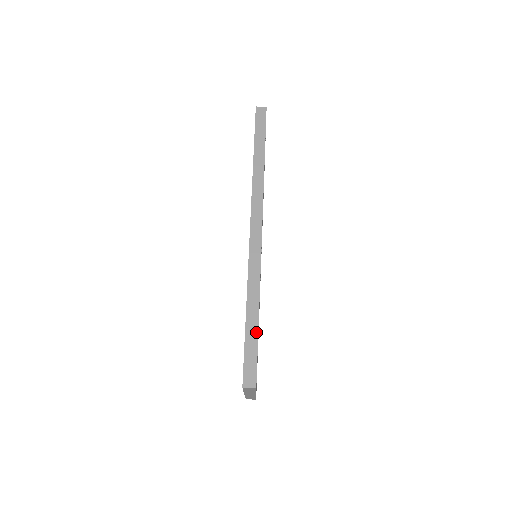
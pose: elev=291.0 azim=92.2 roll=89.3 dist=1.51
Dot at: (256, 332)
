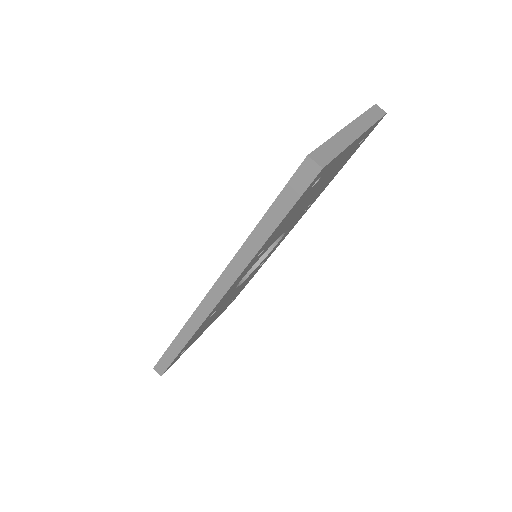
Dot at: (175, 355)
